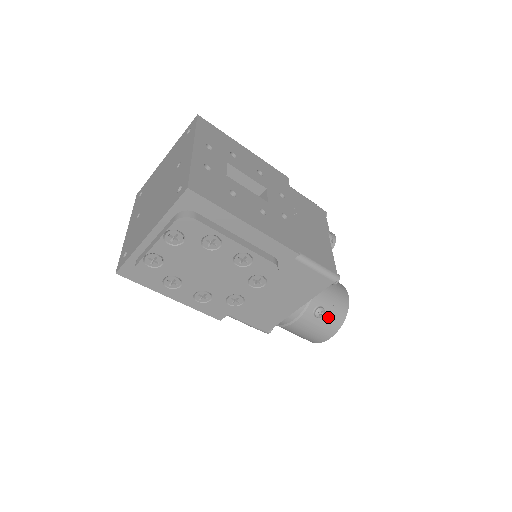
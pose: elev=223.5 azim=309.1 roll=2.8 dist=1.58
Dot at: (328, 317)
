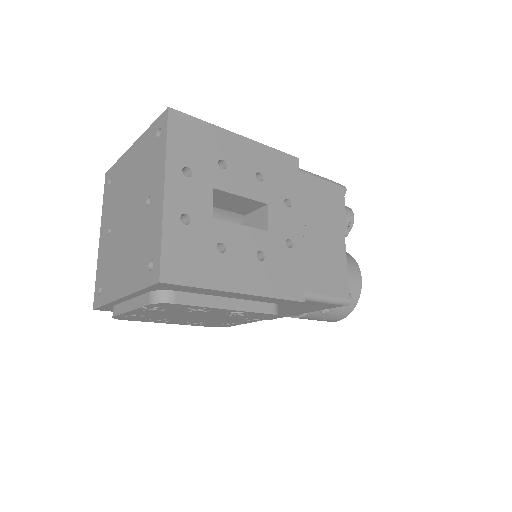
Dot at: (336, 310)
